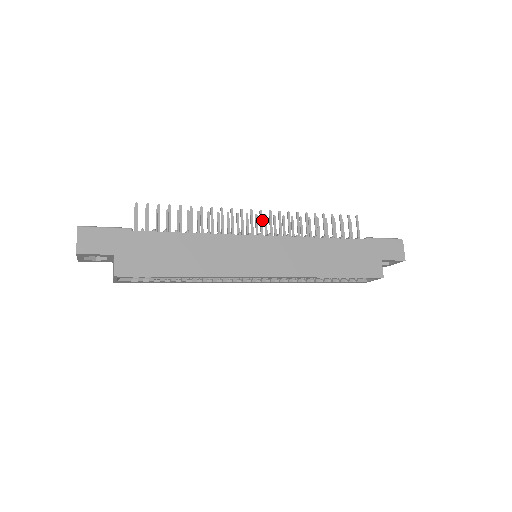
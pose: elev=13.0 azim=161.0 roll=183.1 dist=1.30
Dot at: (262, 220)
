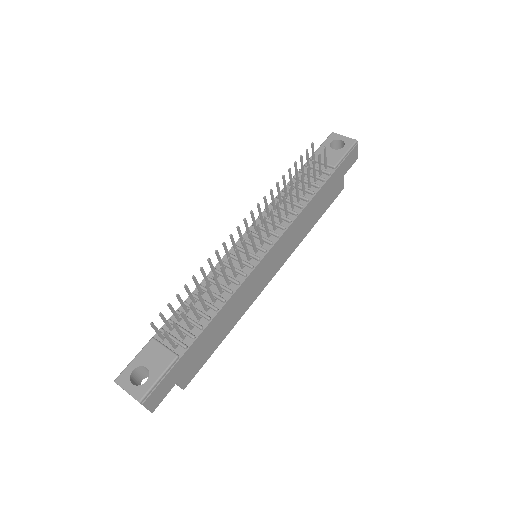
Dot at: (260, 232)
